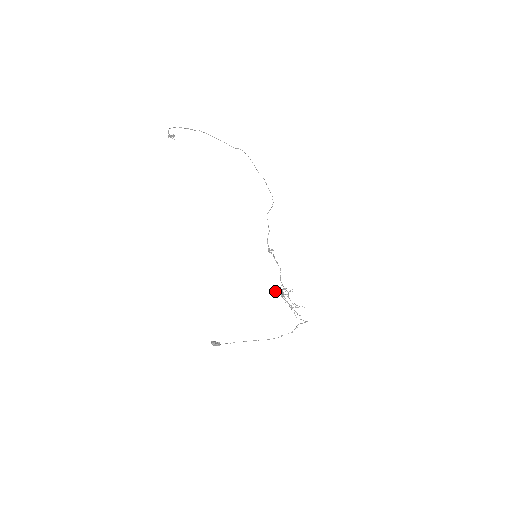
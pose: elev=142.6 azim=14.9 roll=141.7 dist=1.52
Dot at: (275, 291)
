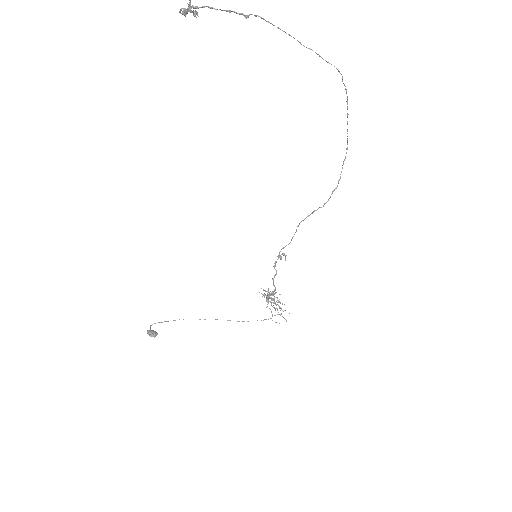
Dot at: (261, 293)
